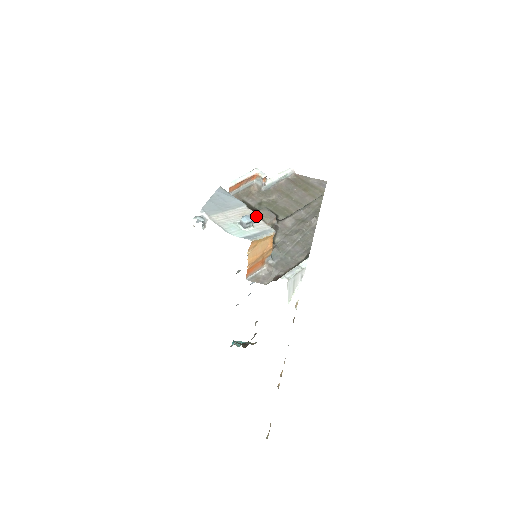
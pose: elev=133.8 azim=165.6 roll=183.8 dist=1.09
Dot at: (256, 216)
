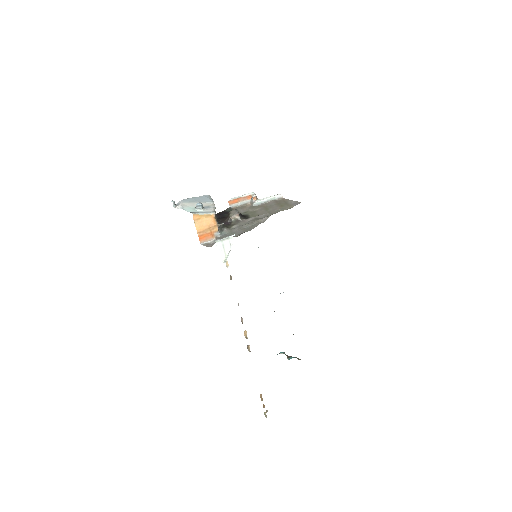
Dot at: (213, 207)
